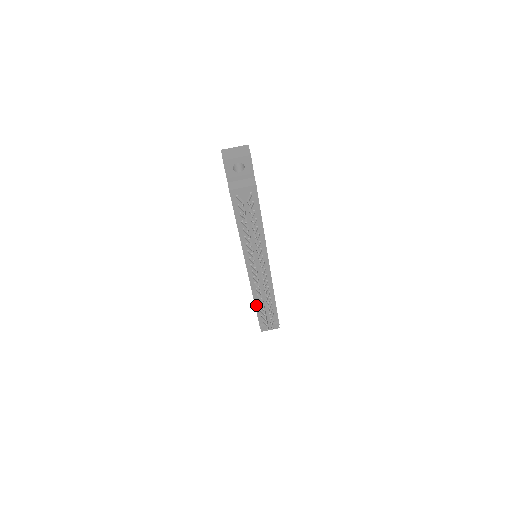
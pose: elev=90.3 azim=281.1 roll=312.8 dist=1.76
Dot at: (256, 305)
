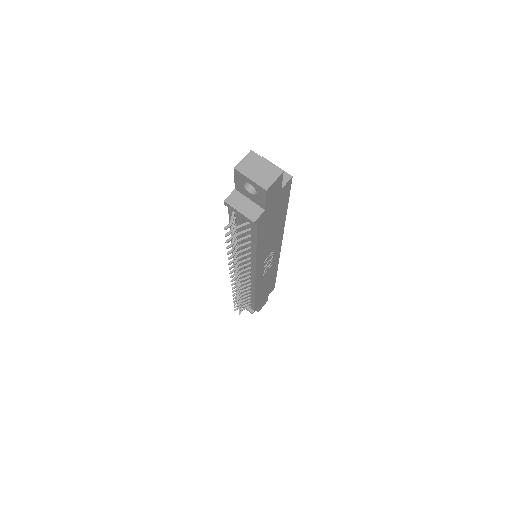
Dot at: occluded
